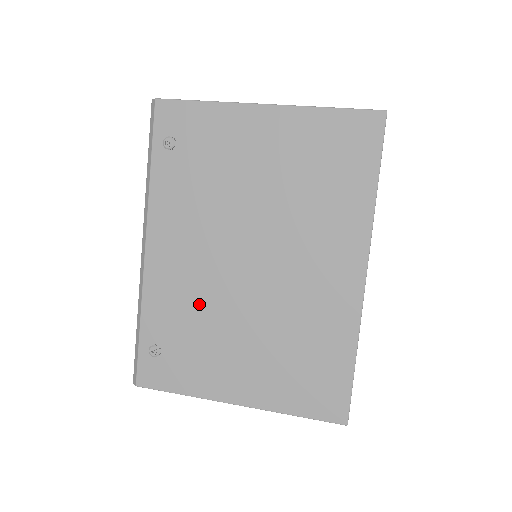
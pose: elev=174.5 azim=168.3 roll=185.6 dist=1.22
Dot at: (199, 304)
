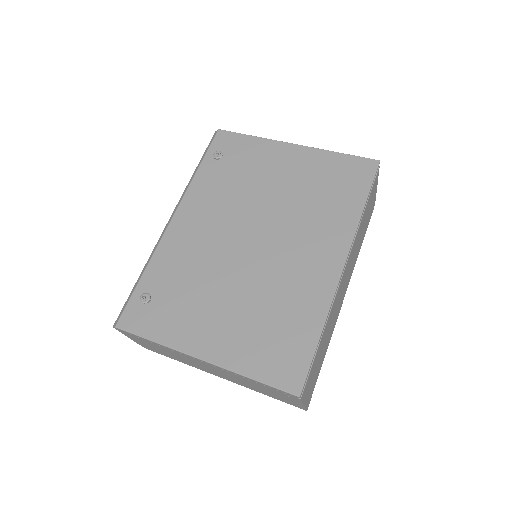
Dot at: (199, 267)
